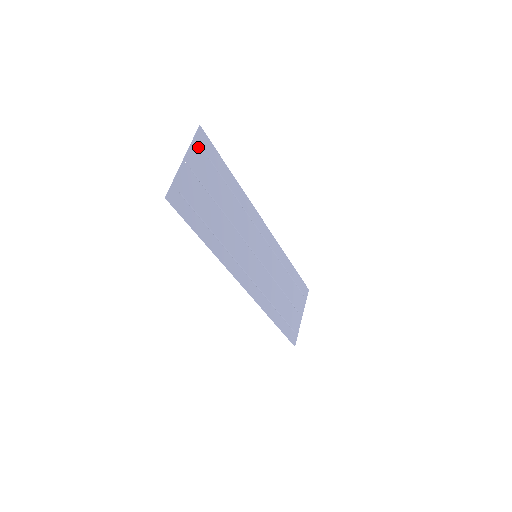
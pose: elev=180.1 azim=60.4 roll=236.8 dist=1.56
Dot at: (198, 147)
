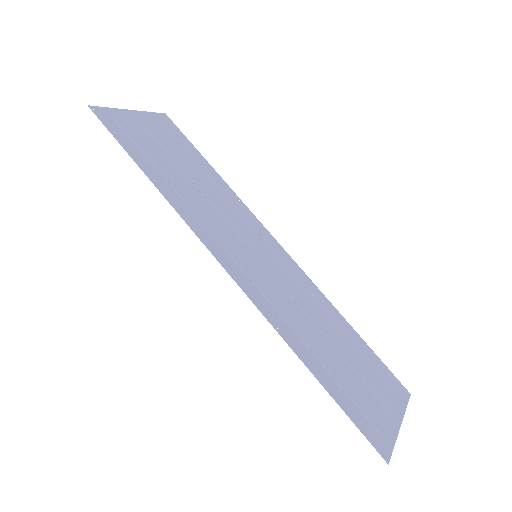
Dot at: (158, 120)
